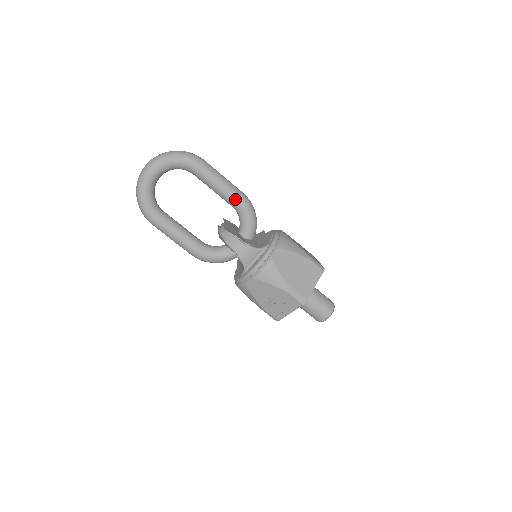
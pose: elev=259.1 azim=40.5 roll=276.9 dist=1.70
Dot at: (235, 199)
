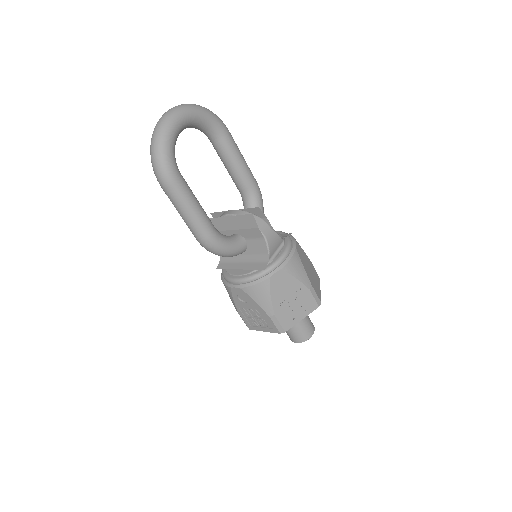
Dot at: (253, 182)
